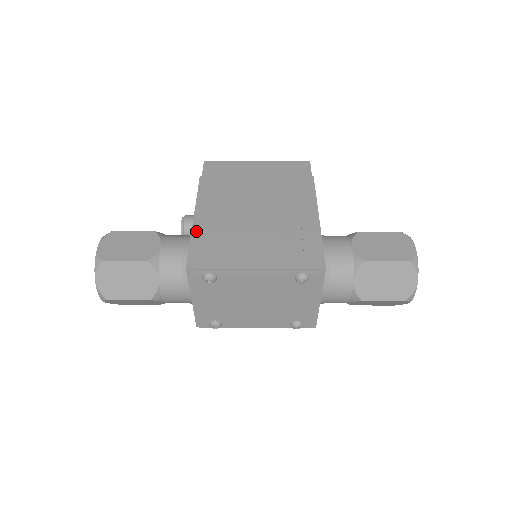
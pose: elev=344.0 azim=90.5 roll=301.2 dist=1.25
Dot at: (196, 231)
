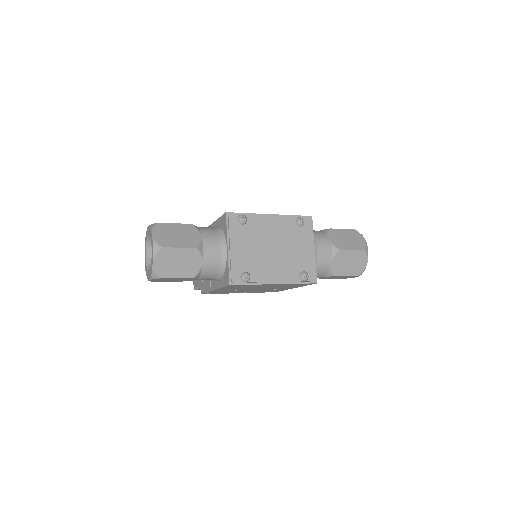
Dot at: occluded
